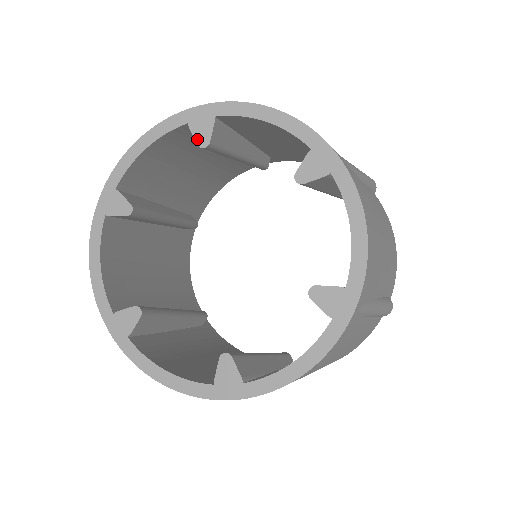
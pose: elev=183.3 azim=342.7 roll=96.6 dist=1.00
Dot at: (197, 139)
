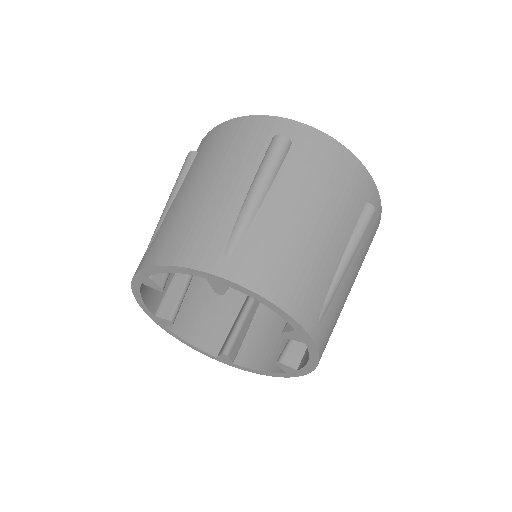
Dot at: (214, 289)
